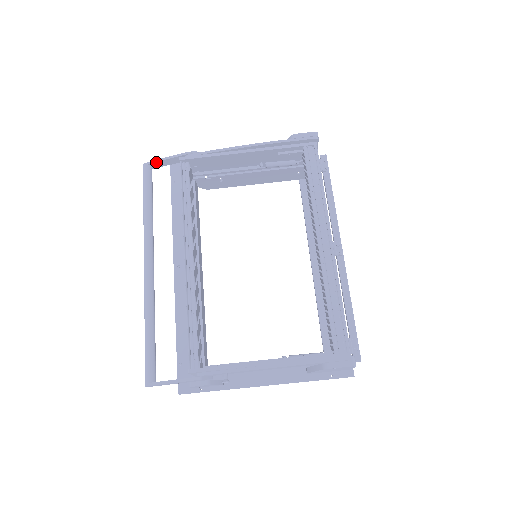
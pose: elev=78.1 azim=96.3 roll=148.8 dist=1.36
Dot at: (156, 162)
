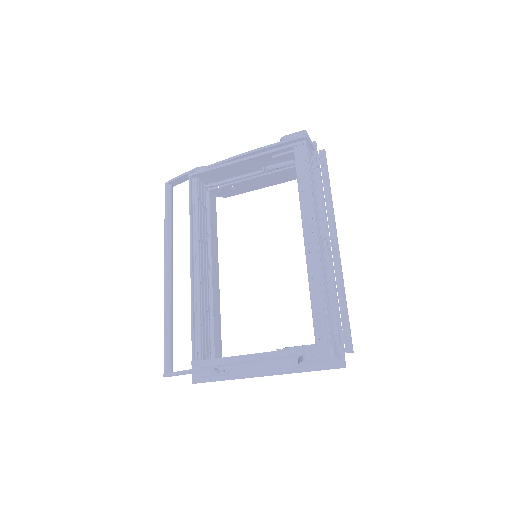
Dot at: (173, 181)
